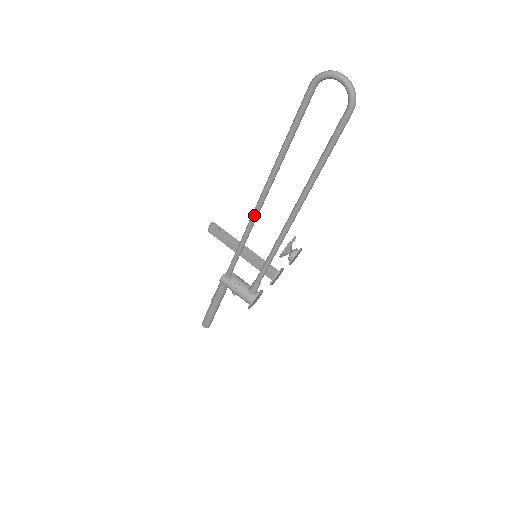
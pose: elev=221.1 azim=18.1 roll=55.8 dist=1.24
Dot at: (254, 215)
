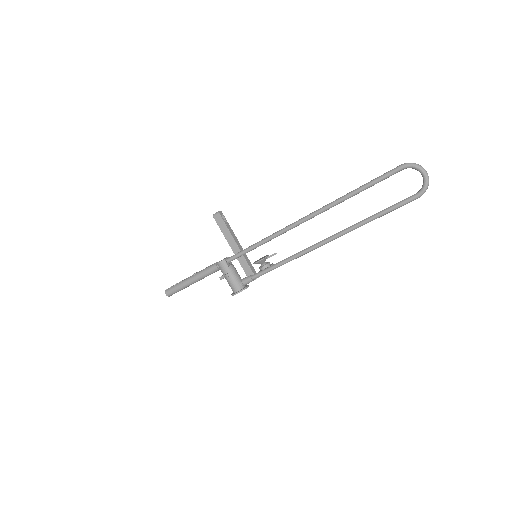
Dot at: (291, 227)
